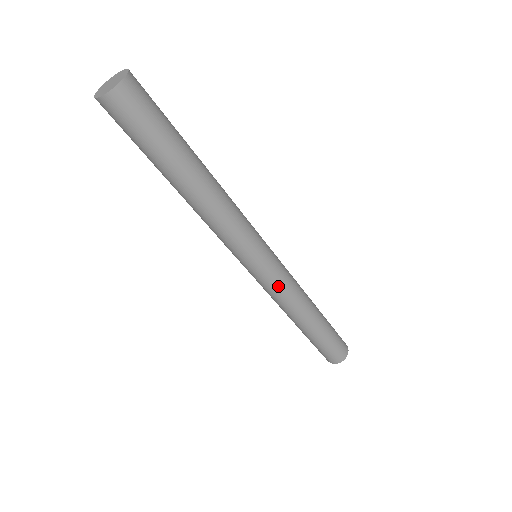
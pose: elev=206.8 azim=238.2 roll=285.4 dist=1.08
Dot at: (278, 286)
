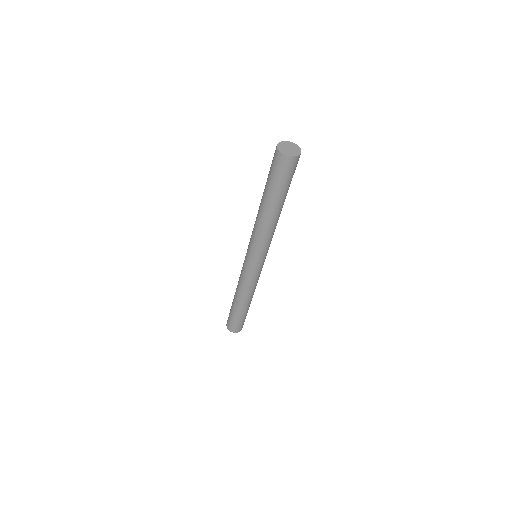
Dot at: (255, 278)
